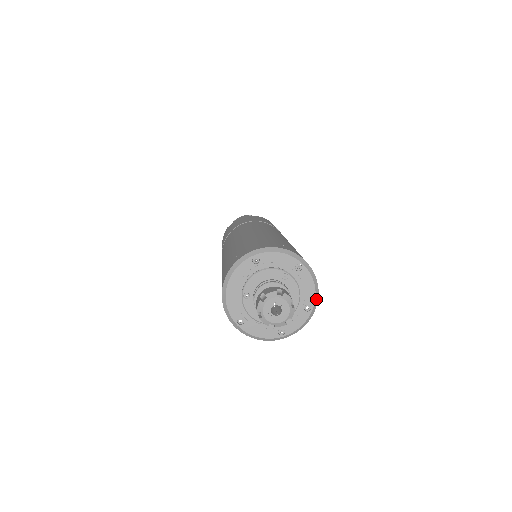
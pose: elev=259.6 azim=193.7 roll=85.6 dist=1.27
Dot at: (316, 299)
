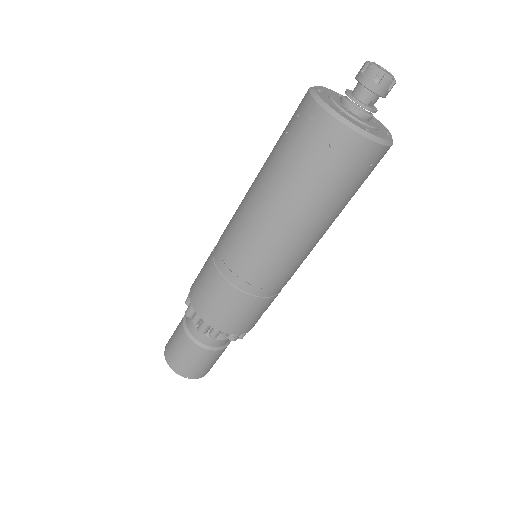
Dot at: occluded
